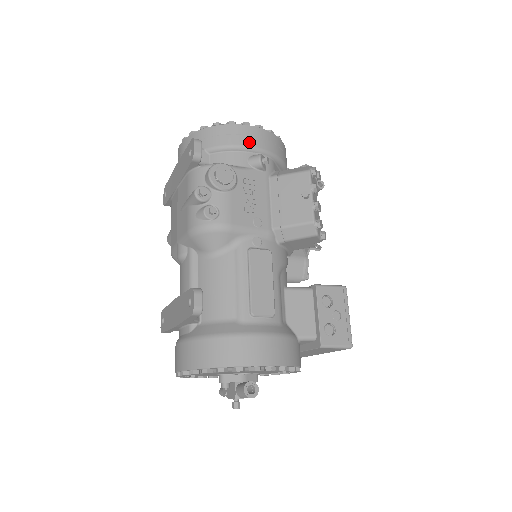
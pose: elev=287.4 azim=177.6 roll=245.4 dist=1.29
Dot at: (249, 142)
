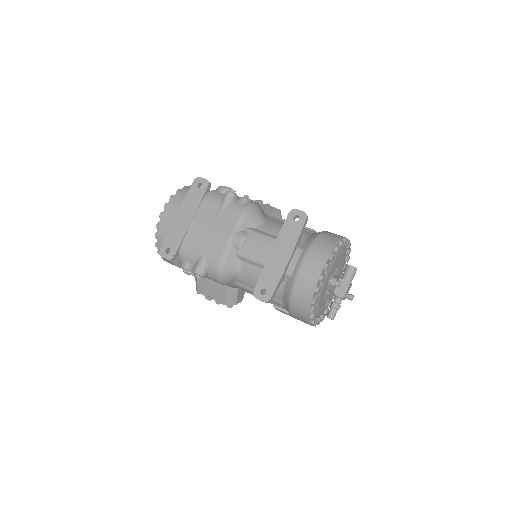
Dot at: occluded
